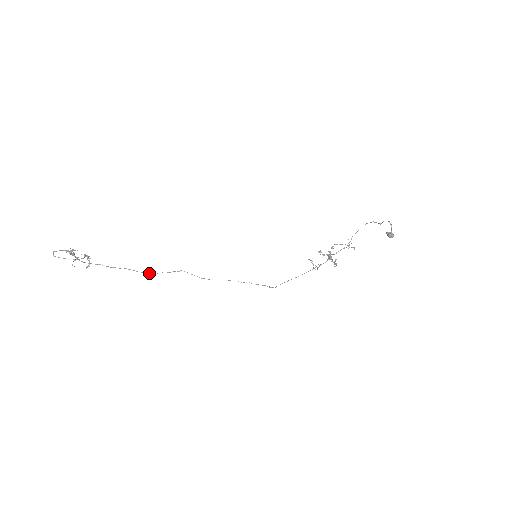
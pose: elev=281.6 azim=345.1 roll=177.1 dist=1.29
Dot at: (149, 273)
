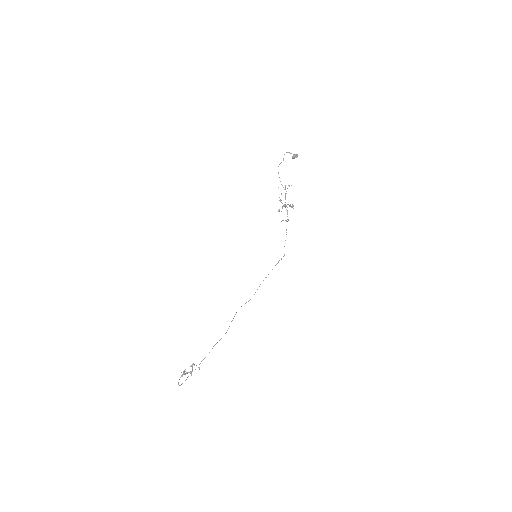
Dot at: (226, 332)
